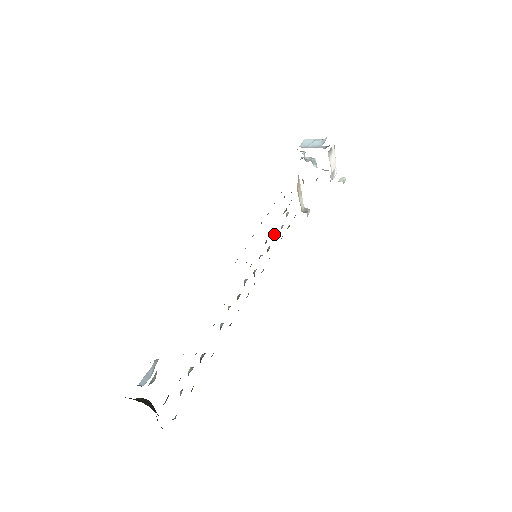
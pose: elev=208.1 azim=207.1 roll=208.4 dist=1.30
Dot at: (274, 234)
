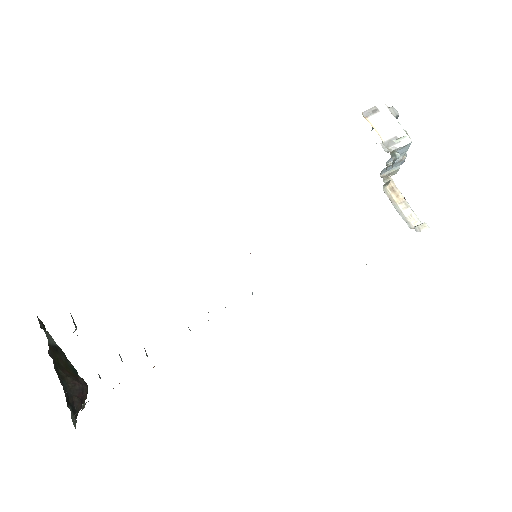
Dot at: occluded
